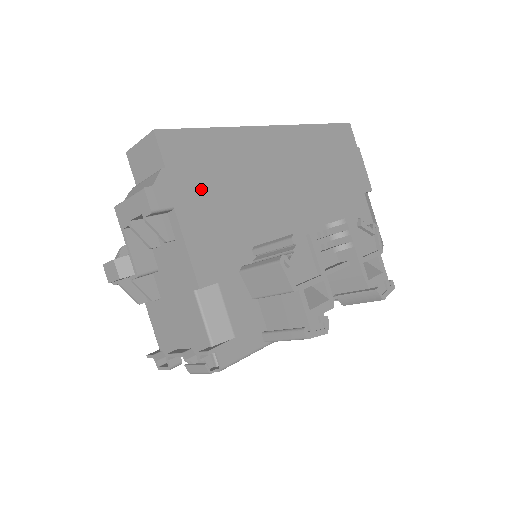
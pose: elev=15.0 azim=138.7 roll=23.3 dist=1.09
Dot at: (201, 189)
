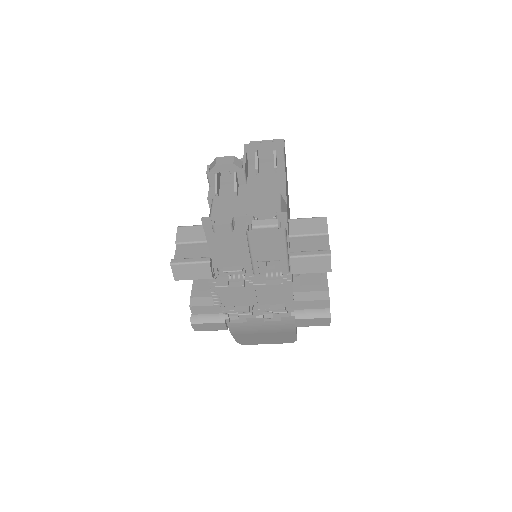
Dot at: (286, 176)
